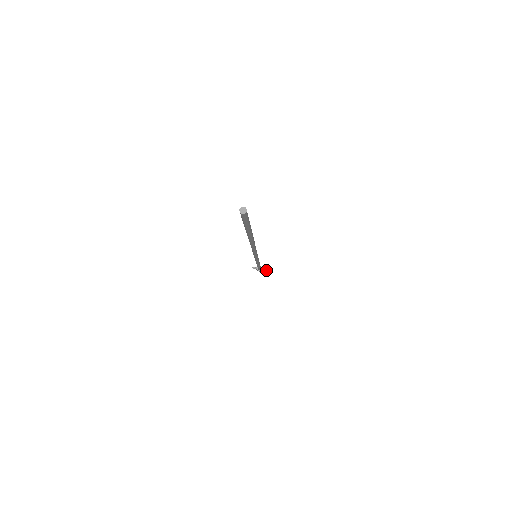
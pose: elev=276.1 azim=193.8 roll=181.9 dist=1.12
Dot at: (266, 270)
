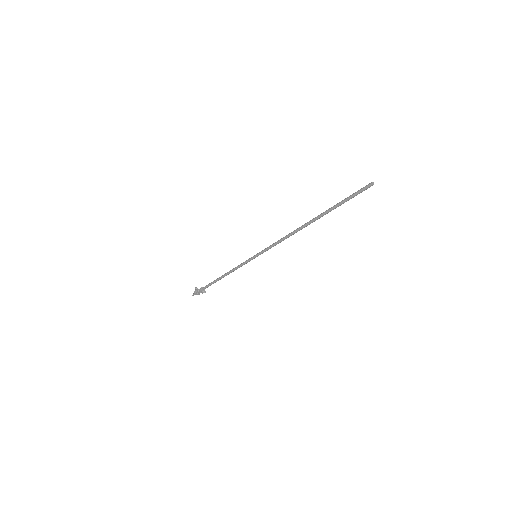
Dot at: (205, 292)
